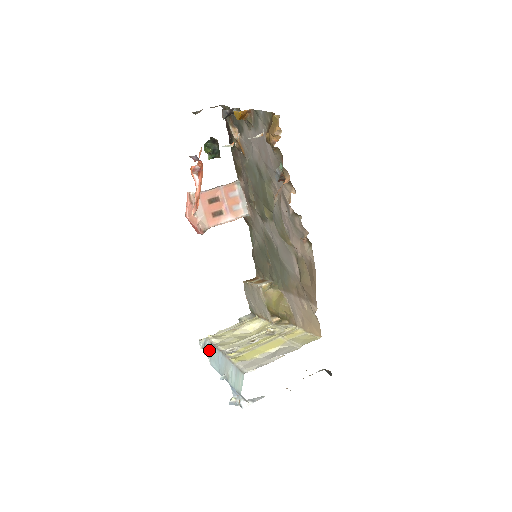
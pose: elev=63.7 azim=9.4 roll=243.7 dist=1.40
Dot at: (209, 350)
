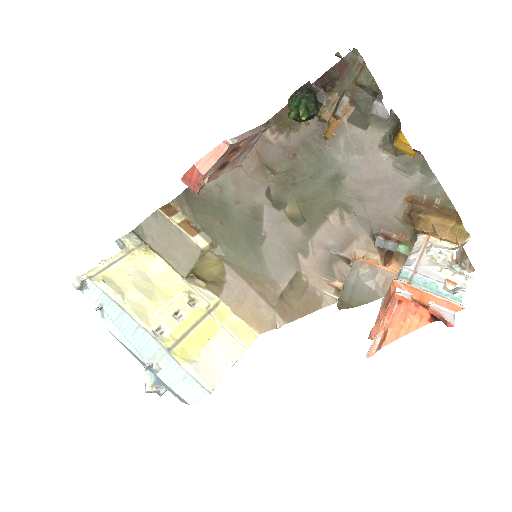
Dot at: (102, 304)
